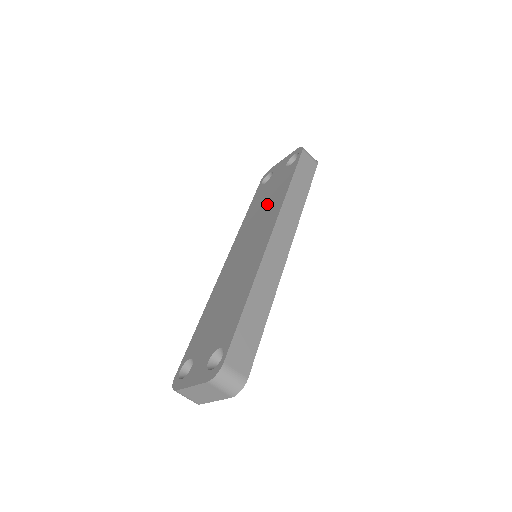
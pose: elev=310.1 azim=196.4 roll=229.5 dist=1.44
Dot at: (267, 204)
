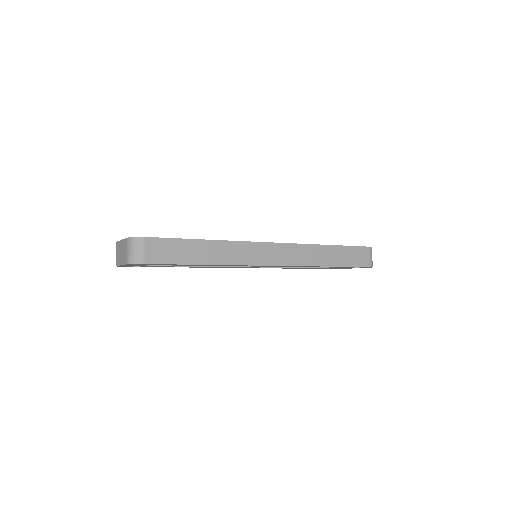
Dot at: occluded
